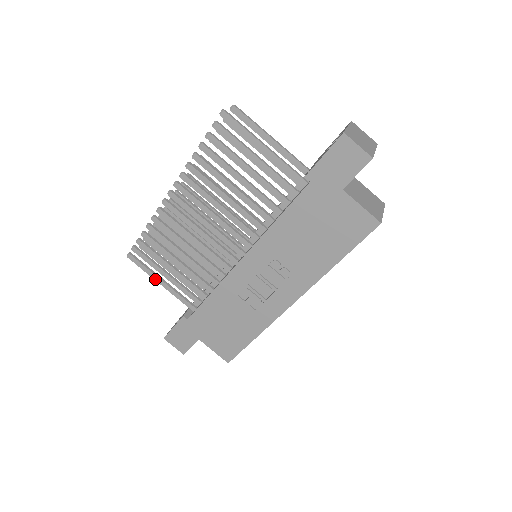
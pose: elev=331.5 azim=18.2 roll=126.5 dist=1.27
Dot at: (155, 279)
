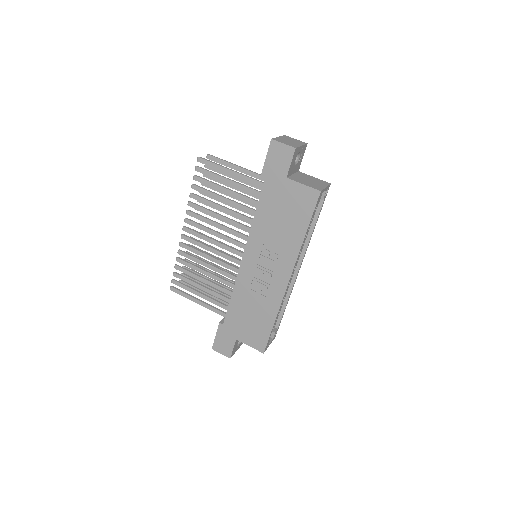
Dot at: (193, 301)
